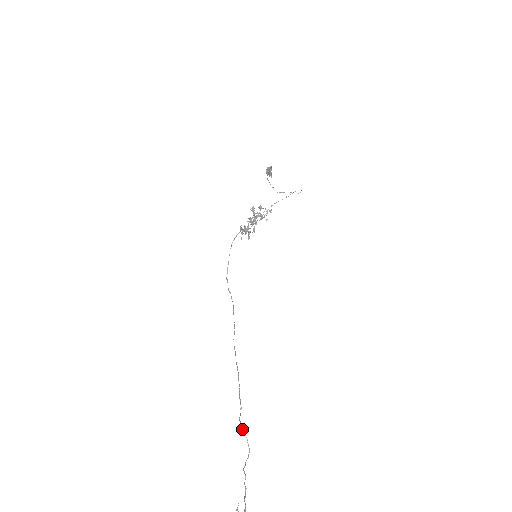
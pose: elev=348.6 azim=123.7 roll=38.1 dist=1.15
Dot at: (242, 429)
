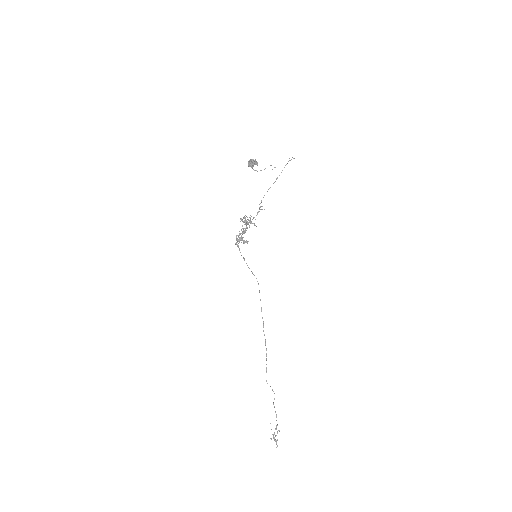
Dot at: (267, 383)
